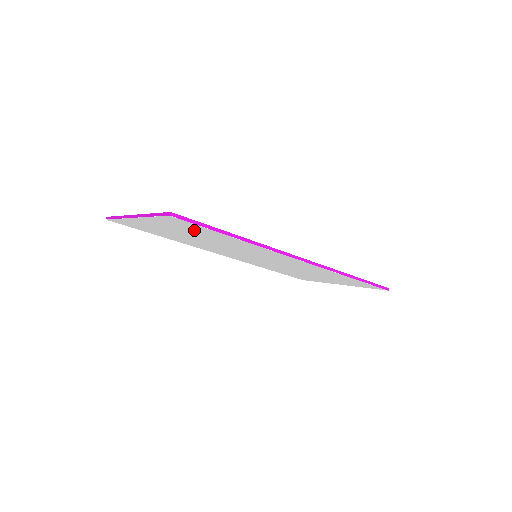
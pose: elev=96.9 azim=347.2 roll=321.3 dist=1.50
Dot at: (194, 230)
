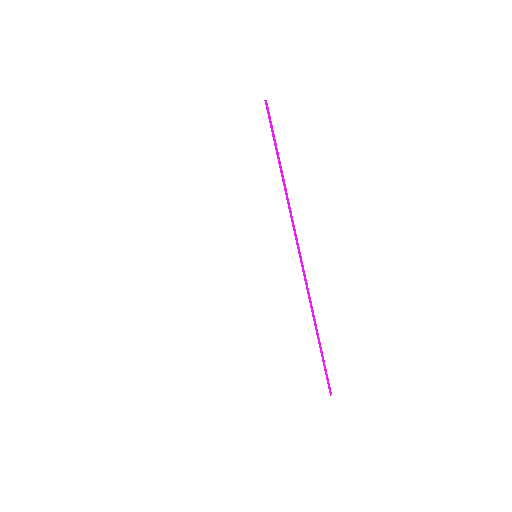
Dot at: (255, 151)
